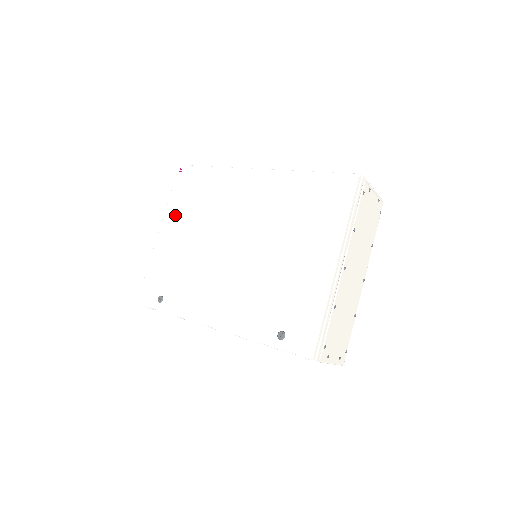
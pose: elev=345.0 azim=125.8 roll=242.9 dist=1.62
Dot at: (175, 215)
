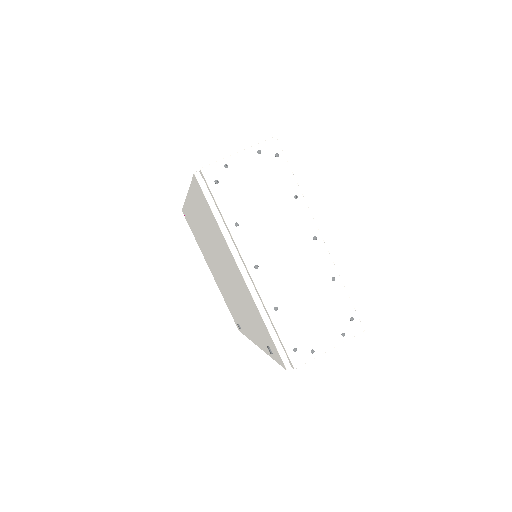
Dot at: (204, 254)
